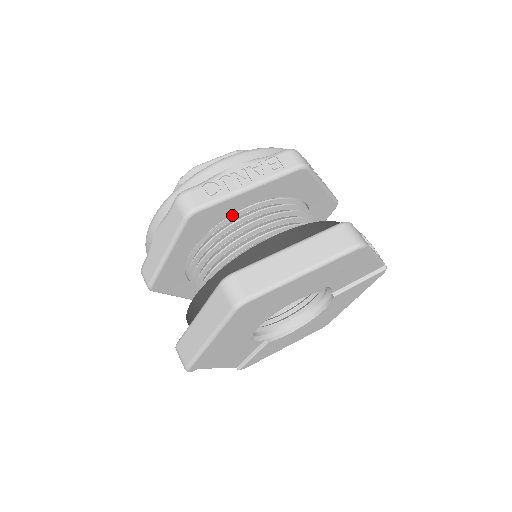
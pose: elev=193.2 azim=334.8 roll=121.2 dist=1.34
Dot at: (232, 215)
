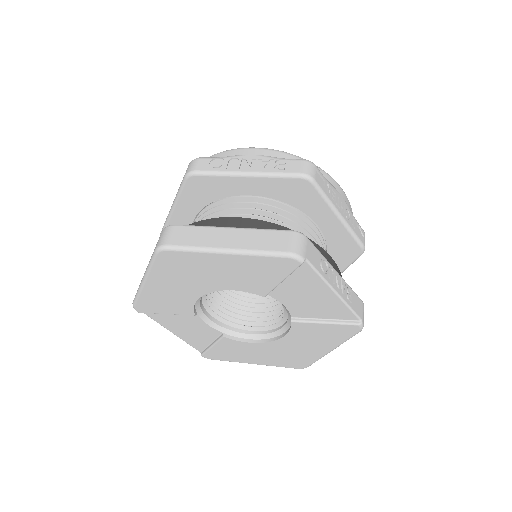
Dot at: (232, 197)
